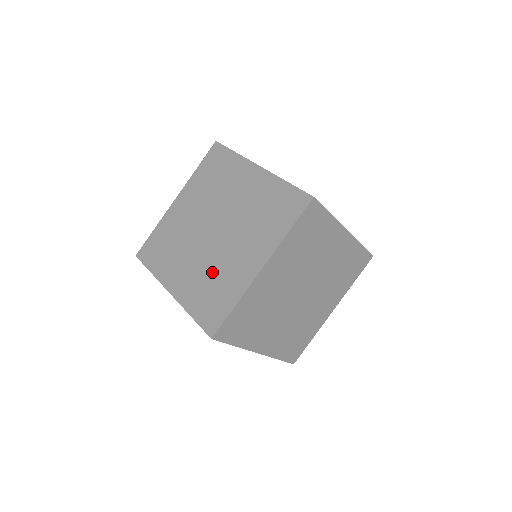
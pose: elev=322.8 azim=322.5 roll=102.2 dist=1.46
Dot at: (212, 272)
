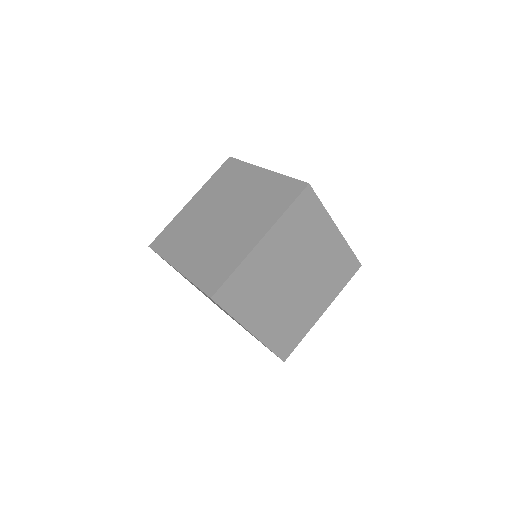
Dot at: (217, 248)
